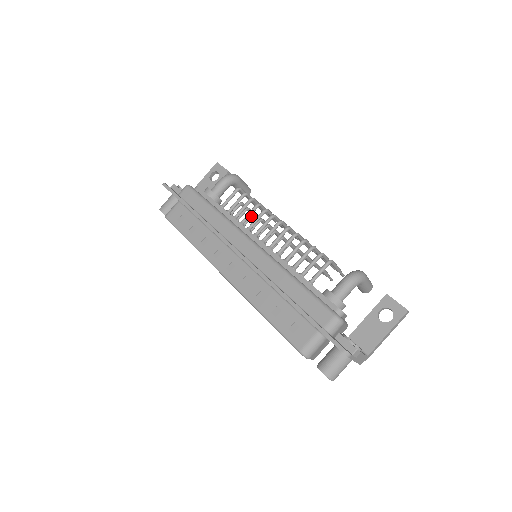
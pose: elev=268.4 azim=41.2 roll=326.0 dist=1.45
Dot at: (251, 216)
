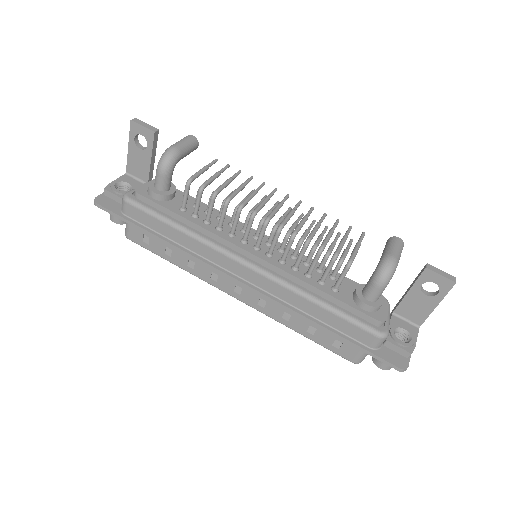
Dot at: occluded
